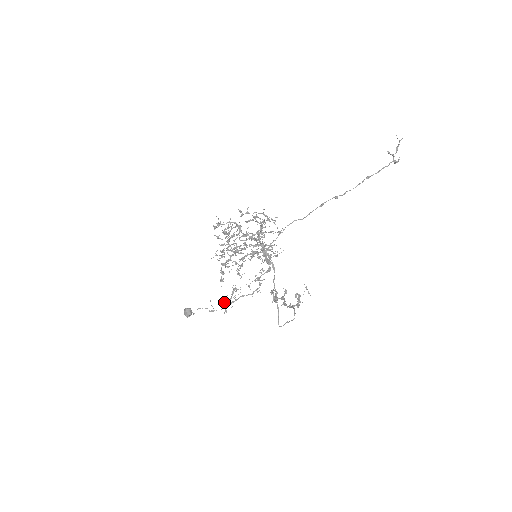
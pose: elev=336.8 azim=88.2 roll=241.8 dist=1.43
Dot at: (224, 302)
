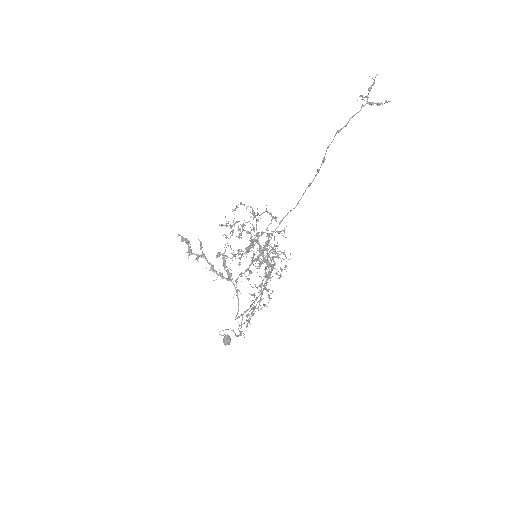
Dot at: occluded
